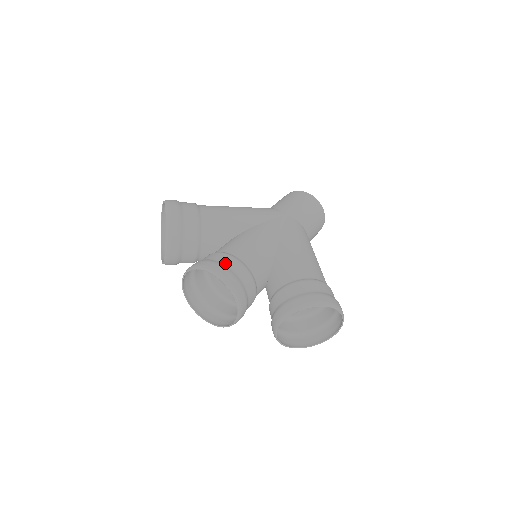
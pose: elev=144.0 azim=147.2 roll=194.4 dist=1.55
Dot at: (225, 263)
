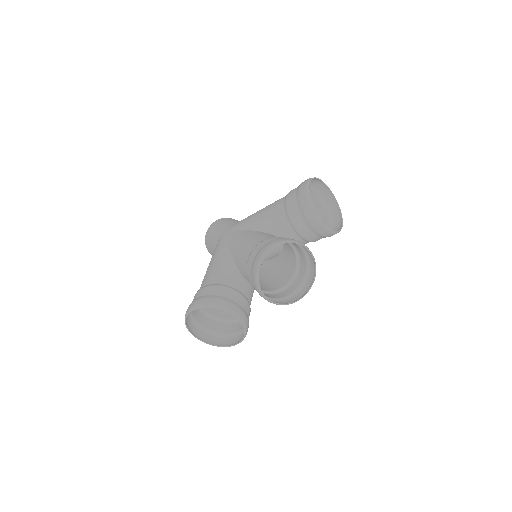
Dot at: (259, 251)
